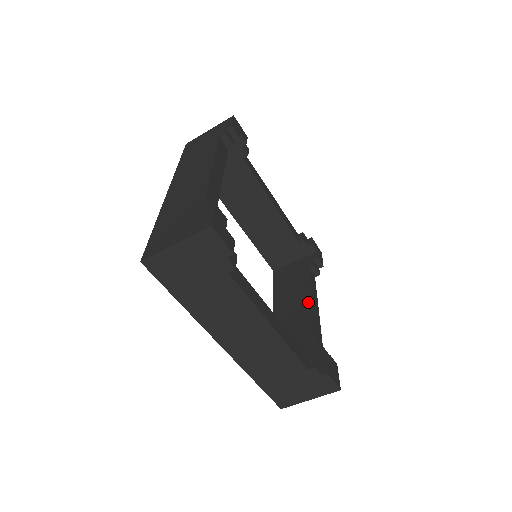
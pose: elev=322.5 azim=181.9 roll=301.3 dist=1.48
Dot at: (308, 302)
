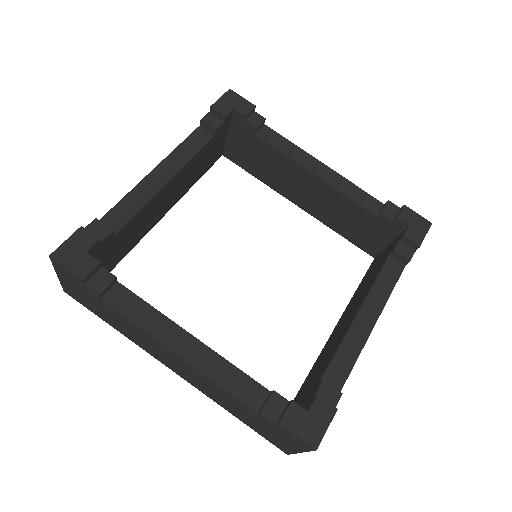
Dot at: (358, 307)
